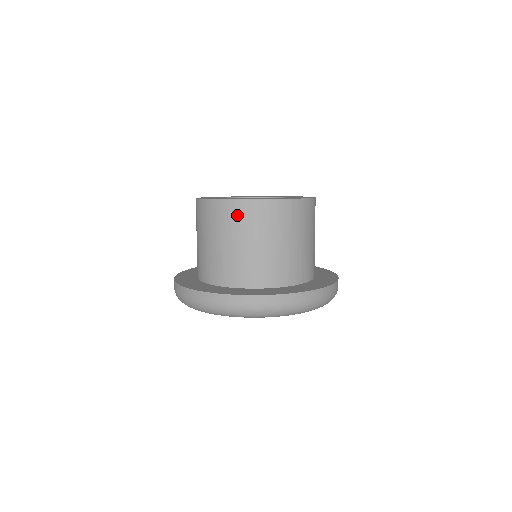
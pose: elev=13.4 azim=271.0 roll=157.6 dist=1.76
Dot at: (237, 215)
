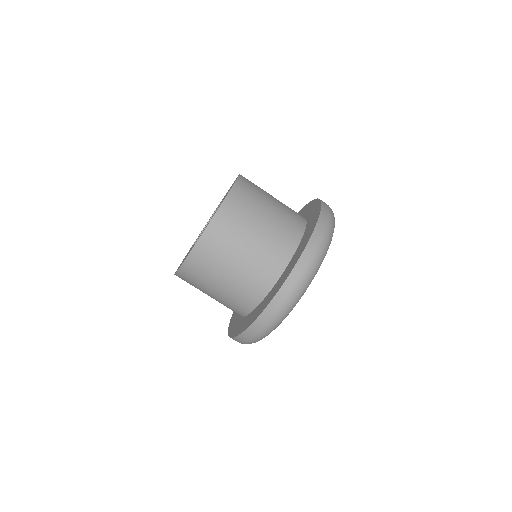
Dot at: (196, 270)
